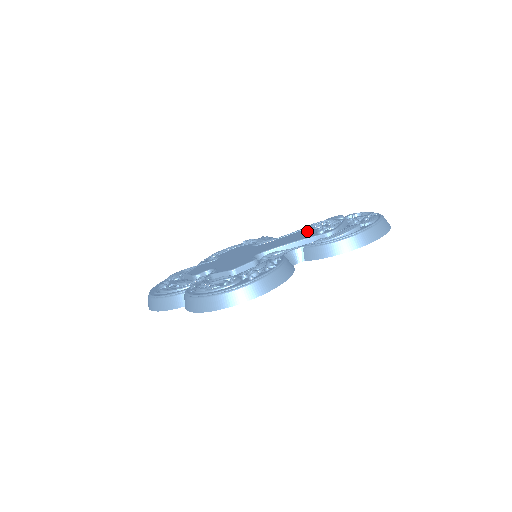
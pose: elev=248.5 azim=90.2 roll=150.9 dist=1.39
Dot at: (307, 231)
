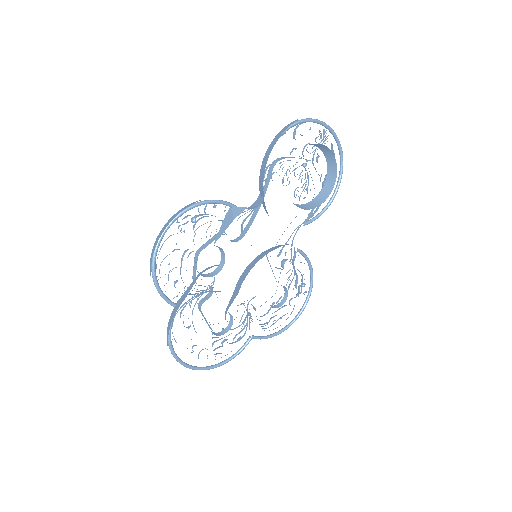
Dot at: occluded
